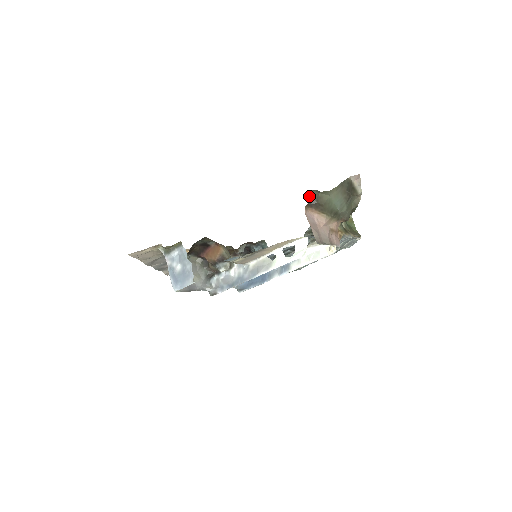
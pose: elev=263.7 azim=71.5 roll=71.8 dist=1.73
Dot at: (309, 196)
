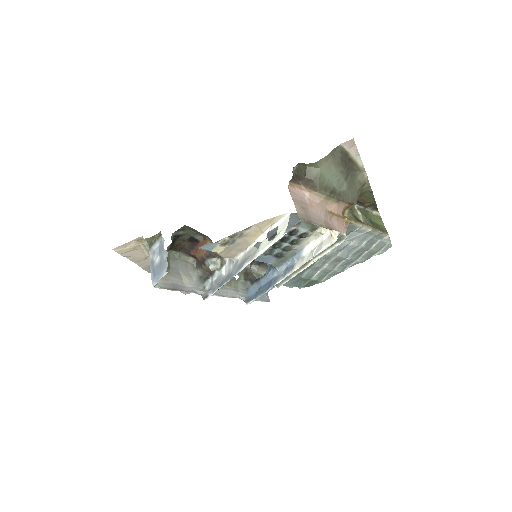
Dot at: (296, 172)
